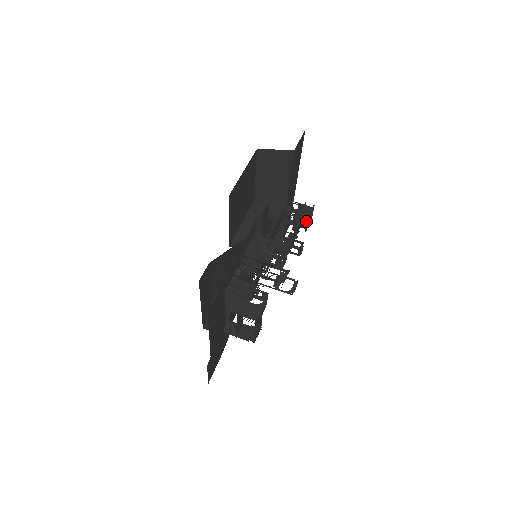
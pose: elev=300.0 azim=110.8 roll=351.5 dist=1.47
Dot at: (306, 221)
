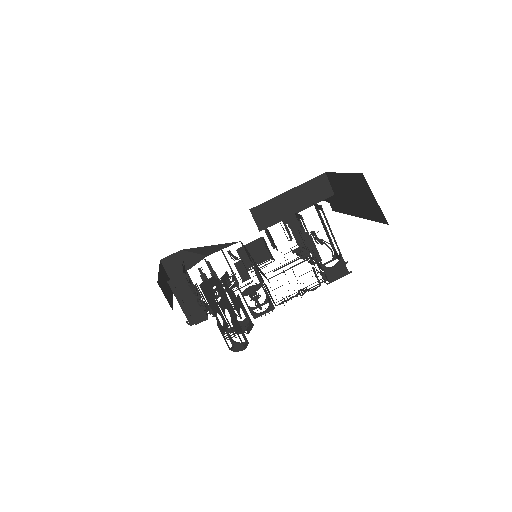
Dot at: (327, 279)
